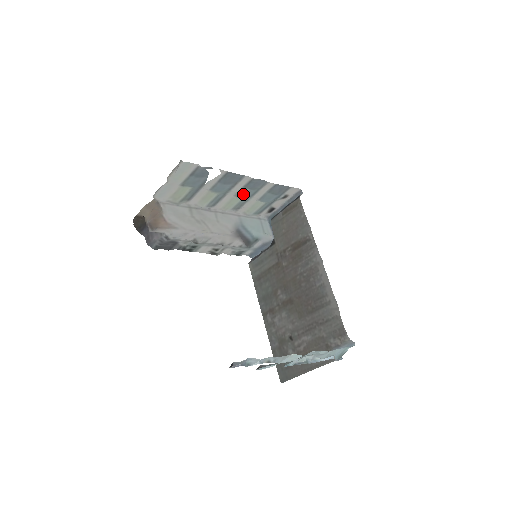
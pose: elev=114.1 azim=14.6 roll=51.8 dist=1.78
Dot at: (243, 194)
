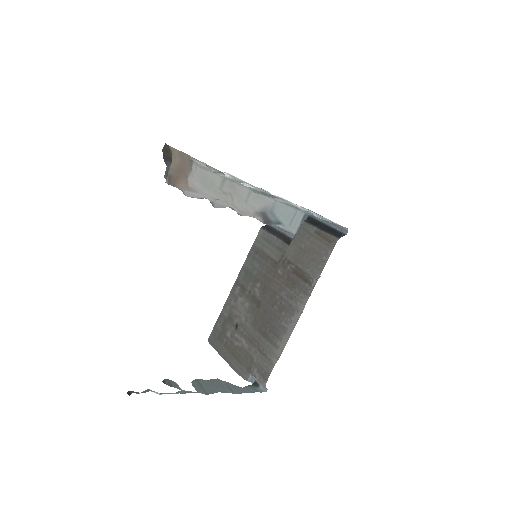
Dot at: (285, 203)
